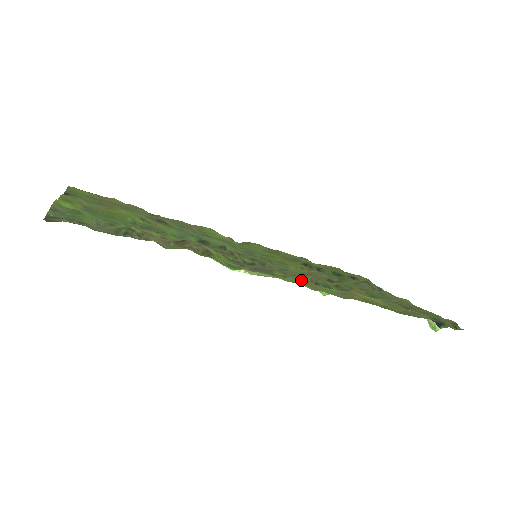
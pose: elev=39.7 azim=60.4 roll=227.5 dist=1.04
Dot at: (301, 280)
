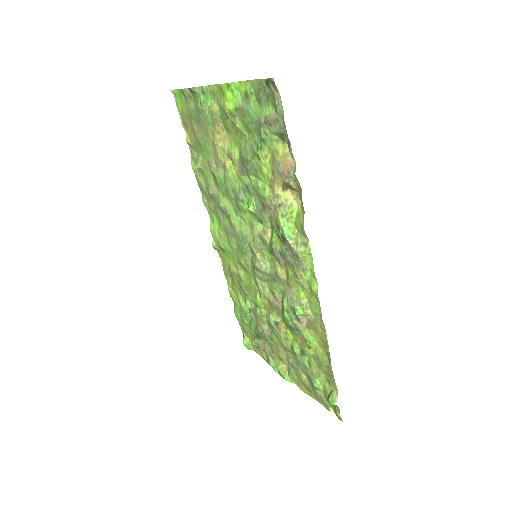
Dot at: (304, 287)
